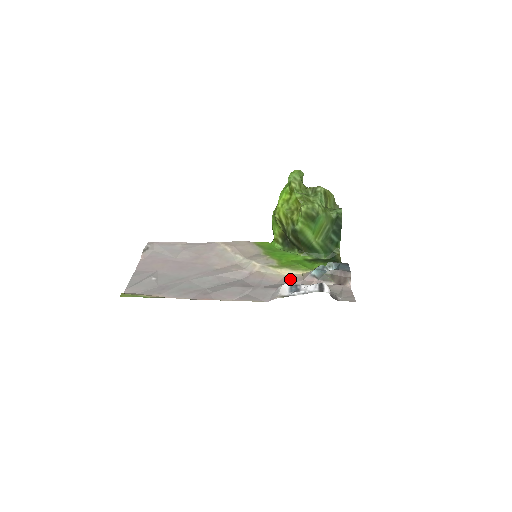
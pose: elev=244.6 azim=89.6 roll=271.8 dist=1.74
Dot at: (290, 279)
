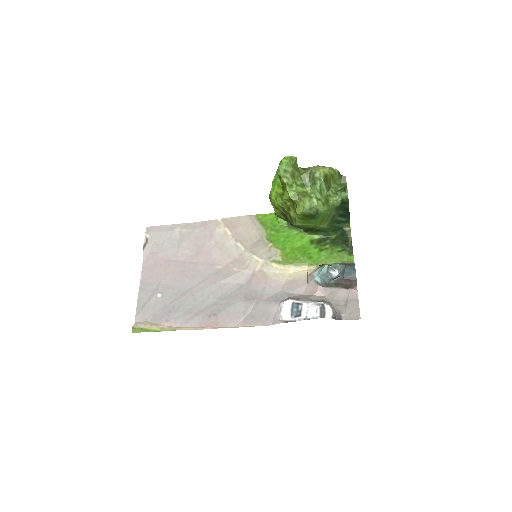
Dot at: (294, 282)
